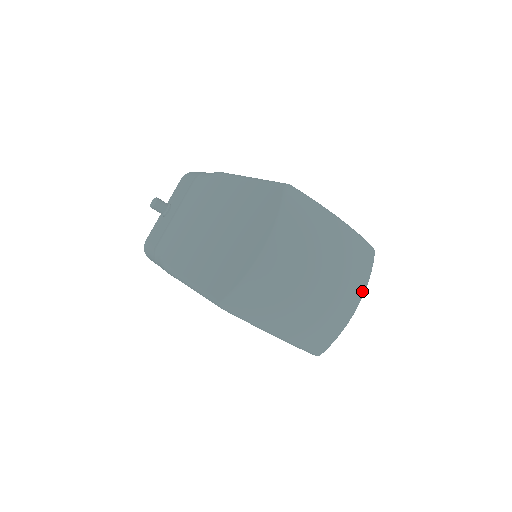
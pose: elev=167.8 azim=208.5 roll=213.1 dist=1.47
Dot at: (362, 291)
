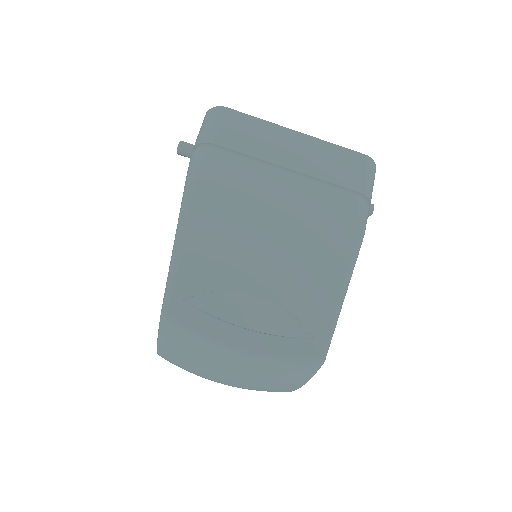
Dot at: (293, 388)
